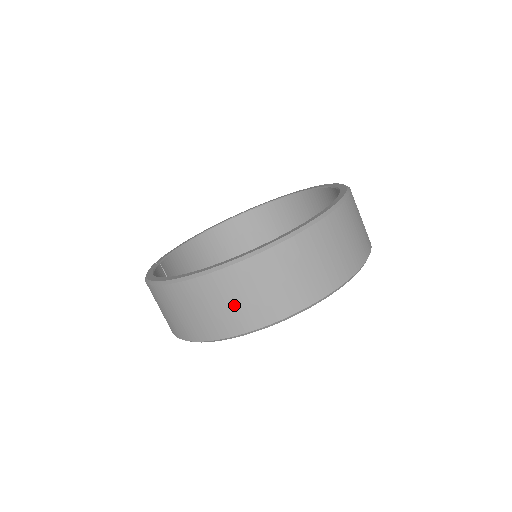
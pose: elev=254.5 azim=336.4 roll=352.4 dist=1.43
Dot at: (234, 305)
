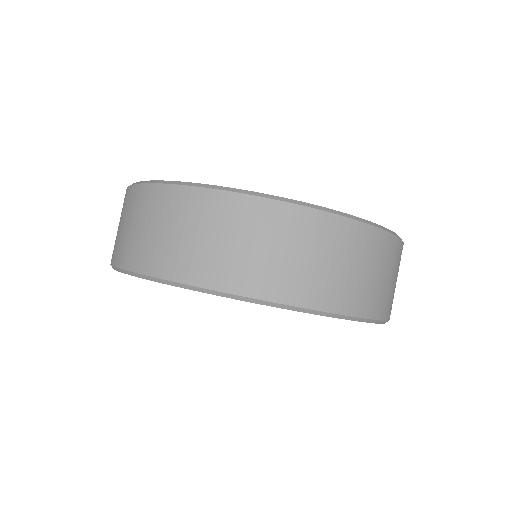
Dot at: (136, 231)
